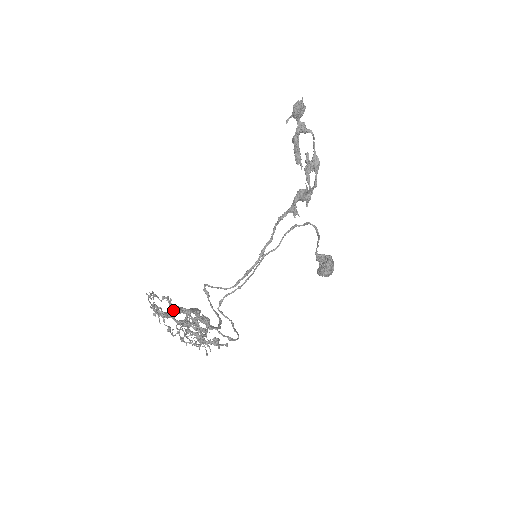
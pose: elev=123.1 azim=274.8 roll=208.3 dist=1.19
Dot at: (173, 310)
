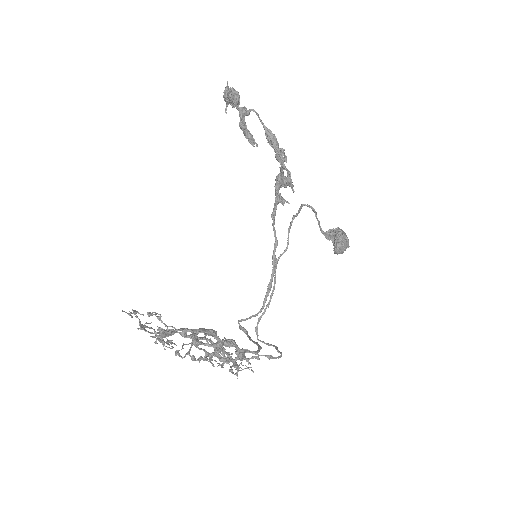
Dot at: occluded
